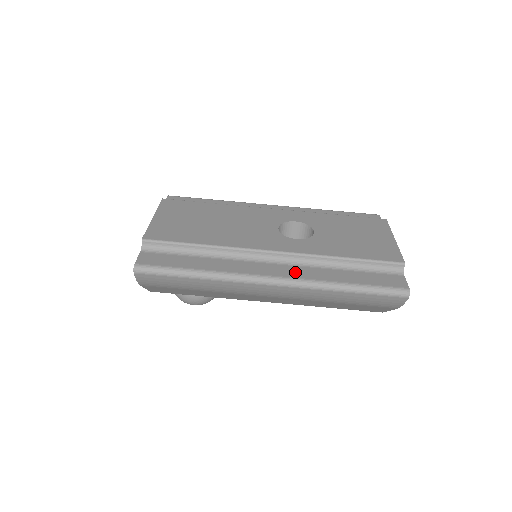
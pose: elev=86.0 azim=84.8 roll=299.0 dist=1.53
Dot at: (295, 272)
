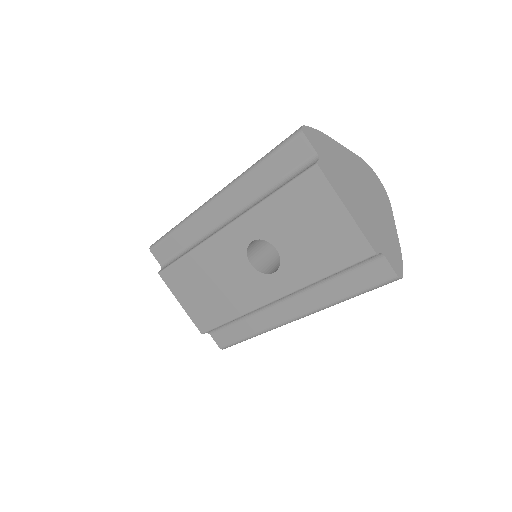
Dot at: (302, 305)
